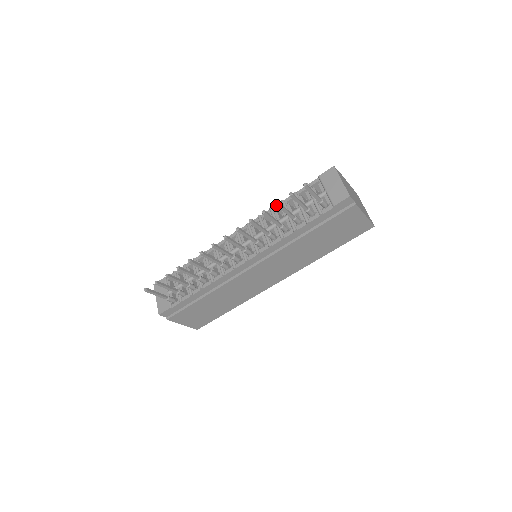
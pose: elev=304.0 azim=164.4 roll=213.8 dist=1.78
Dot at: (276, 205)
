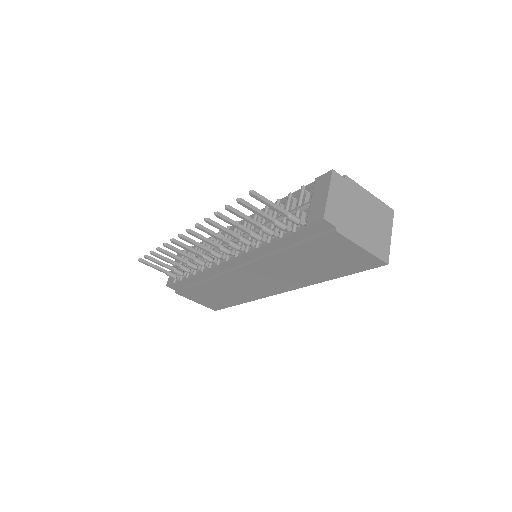
Dot at: (226, 209)
